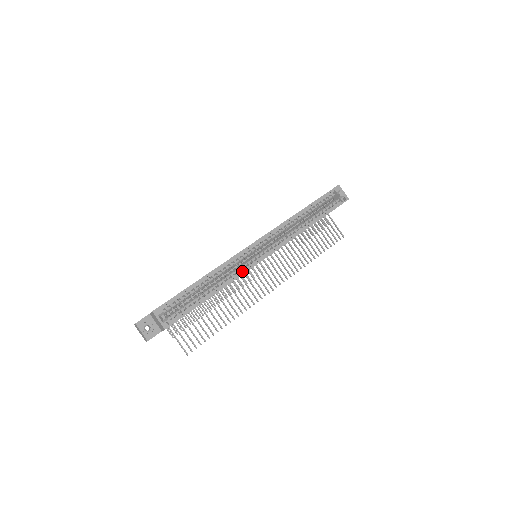
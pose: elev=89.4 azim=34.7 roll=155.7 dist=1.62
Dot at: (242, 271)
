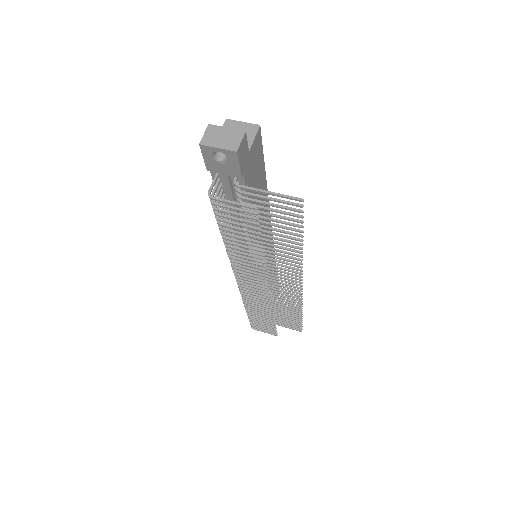
Dot at: occluded
